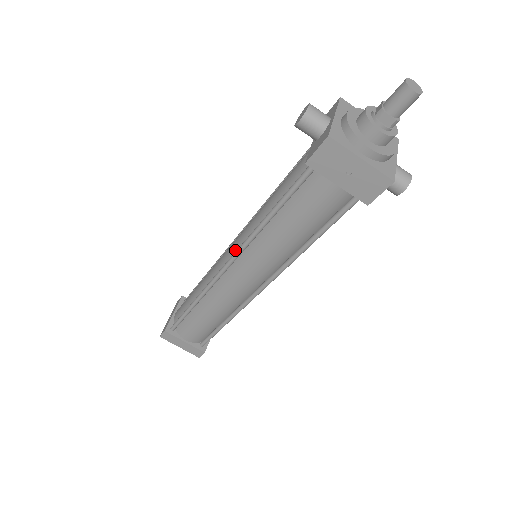
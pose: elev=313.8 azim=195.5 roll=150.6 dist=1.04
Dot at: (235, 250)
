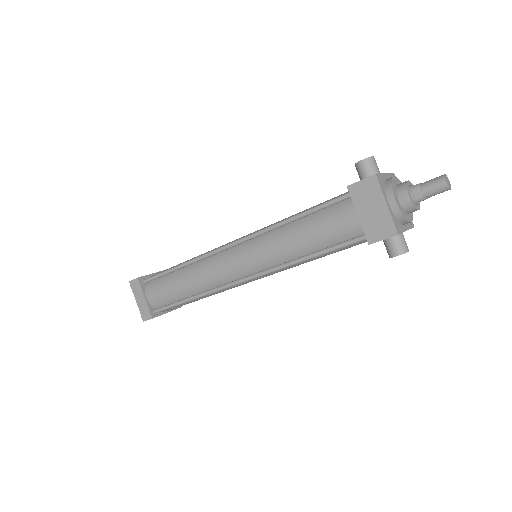
Dot at: occluded
